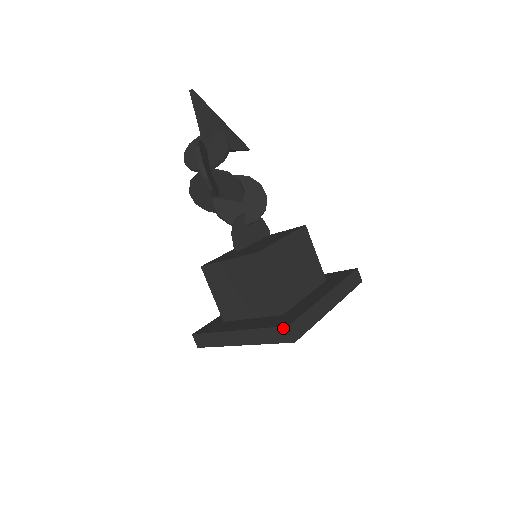
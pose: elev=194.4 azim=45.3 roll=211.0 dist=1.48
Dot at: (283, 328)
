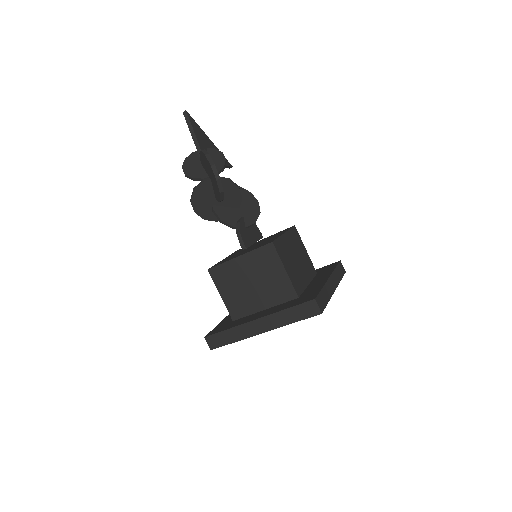
Dot at: (309, 302)
